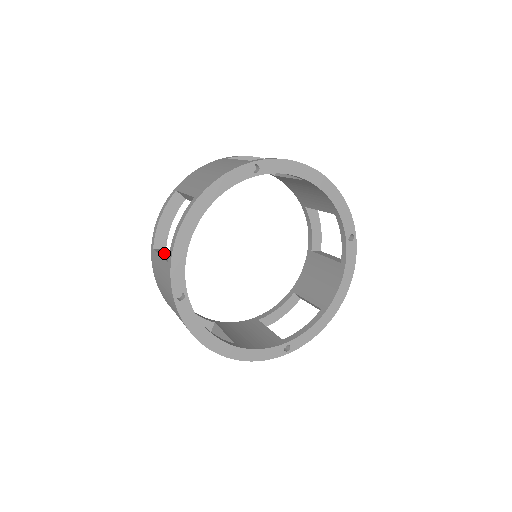
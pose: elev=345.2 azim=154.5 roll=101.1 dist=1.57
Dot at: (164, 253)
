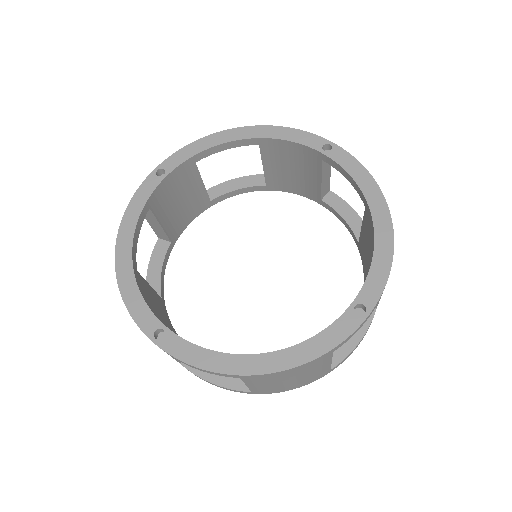
Dot at: occluded
